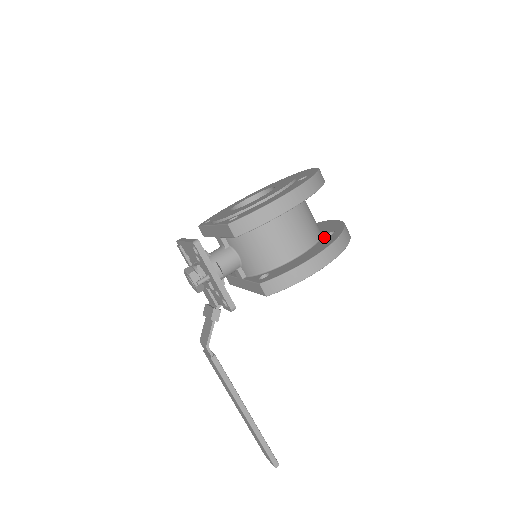
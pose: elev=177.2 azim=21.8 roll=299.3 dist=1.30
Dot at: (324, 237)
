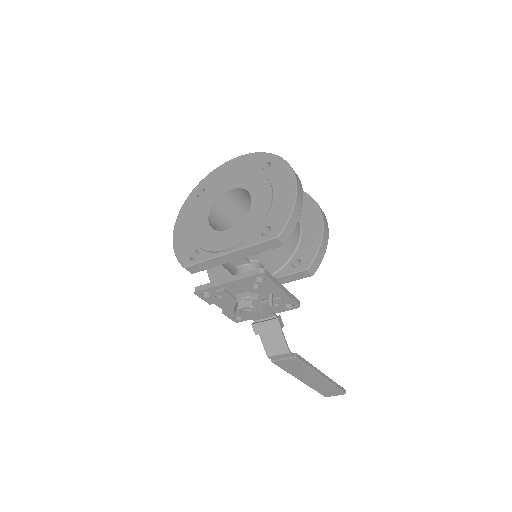
Dot at: occluded
